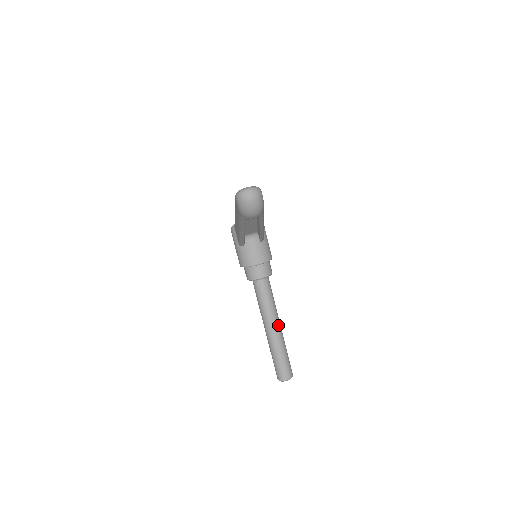
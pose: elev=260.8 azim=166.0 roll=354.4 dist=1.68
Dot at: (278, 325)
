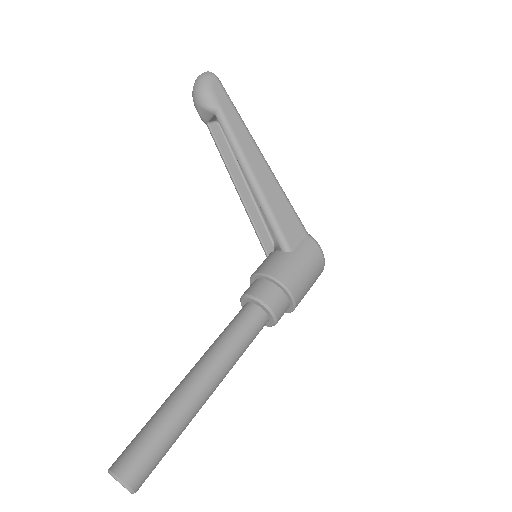
Dot at: (199, 373)
